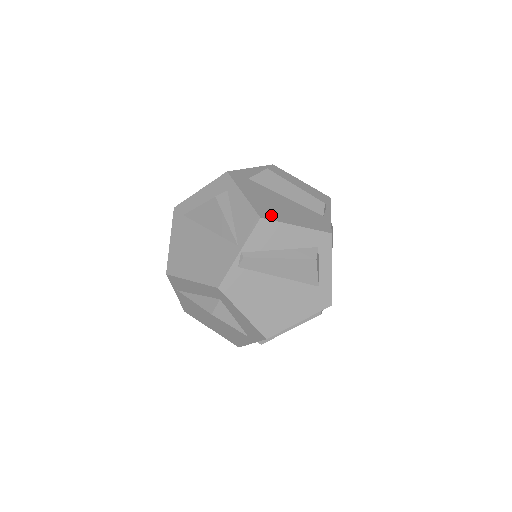
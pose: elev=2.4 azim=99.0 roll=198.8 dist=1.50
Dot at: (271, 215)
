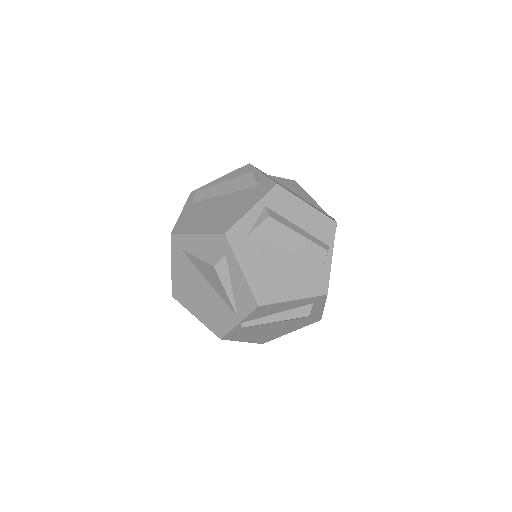
Dot at: (269, 296)
